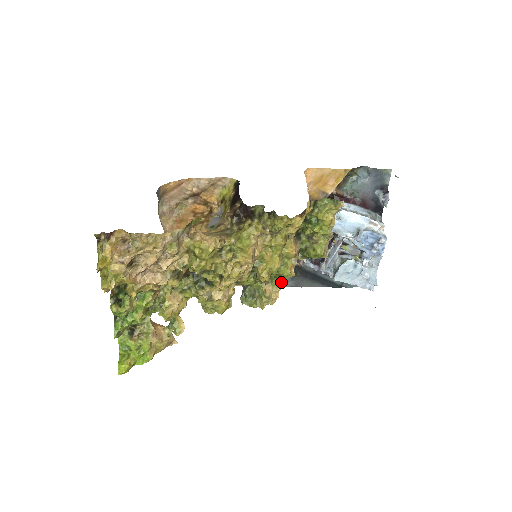
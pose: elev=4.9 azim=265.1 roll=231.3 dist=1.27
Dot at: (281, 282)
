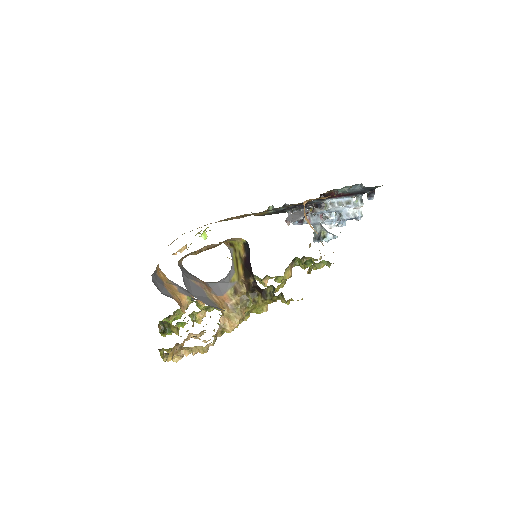
Dot at: occluded
